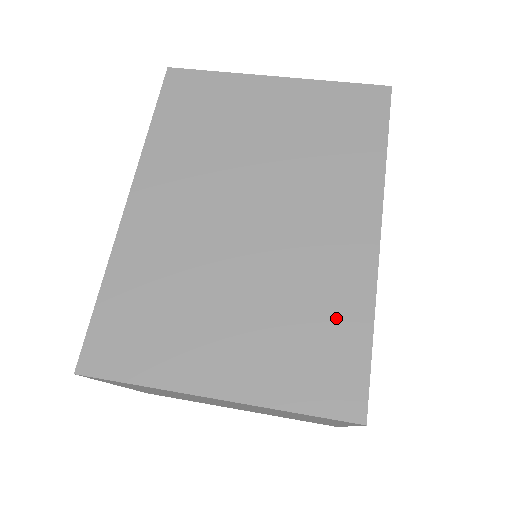
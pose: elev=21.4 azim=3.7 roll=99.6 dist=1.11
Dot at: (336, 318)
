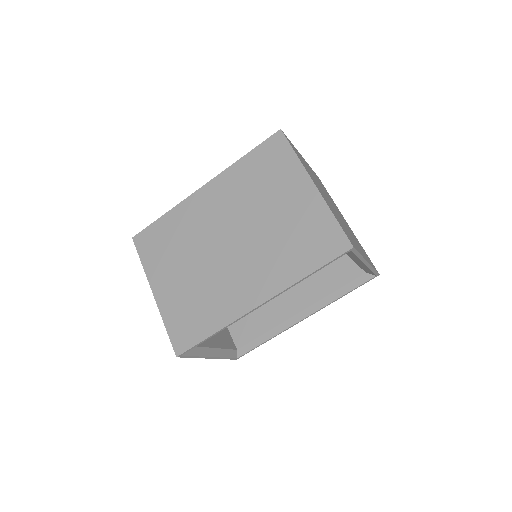
Dot at: (208, 315)
